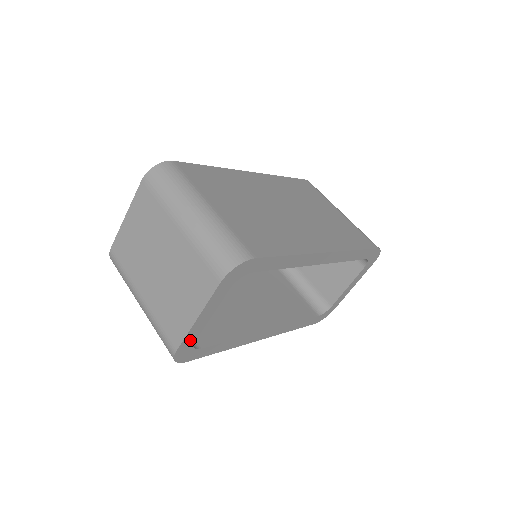
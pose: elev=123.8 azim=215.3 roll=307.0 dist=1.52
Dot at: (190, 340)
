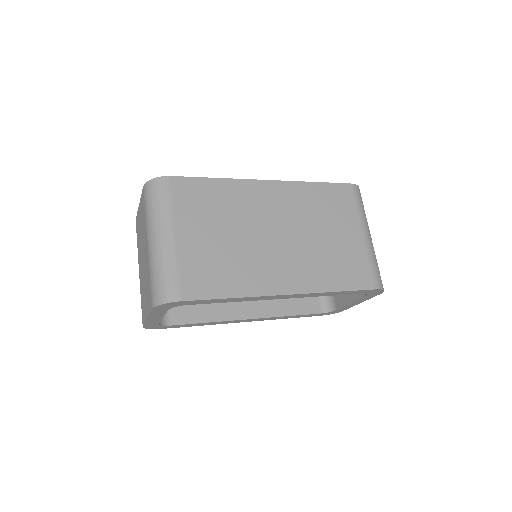
Dot at: (152, 323)
